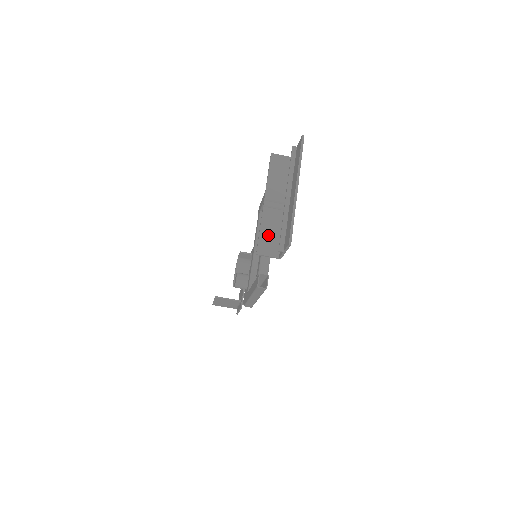
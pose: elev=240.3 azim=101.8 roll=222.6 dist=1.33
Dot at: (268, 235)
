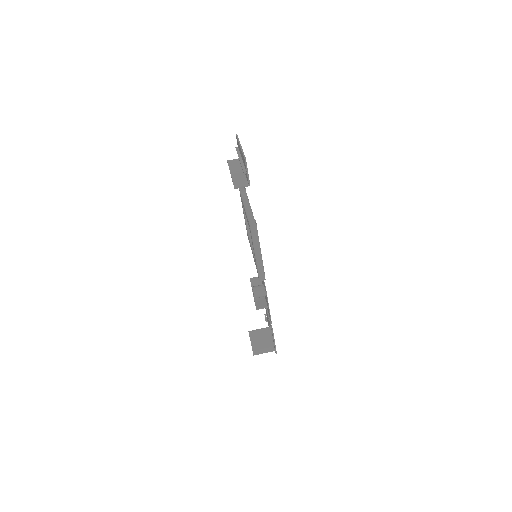
Dot at: (238, 181)
